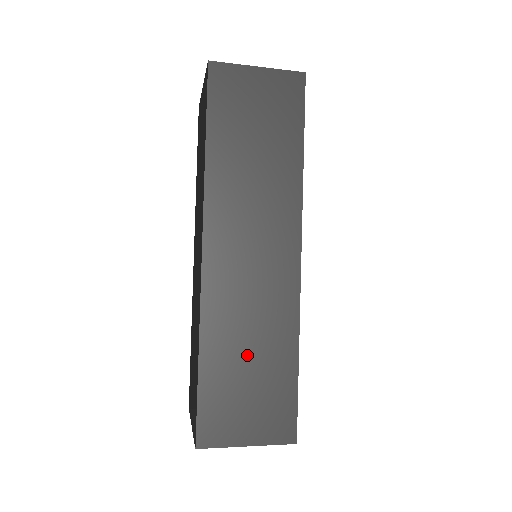
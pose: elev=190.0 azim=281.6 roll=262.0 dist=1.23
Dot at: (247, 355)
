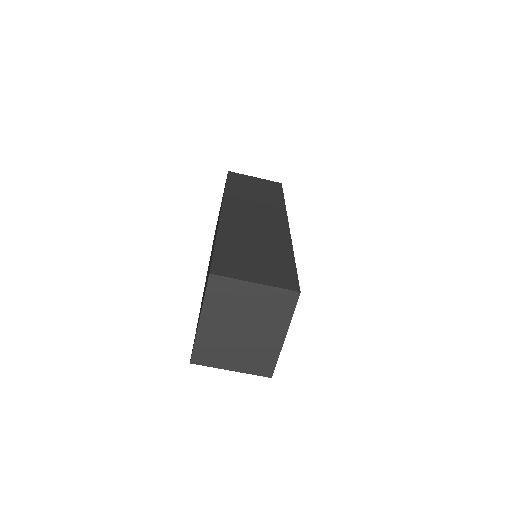
Dot at: (253, 246)
